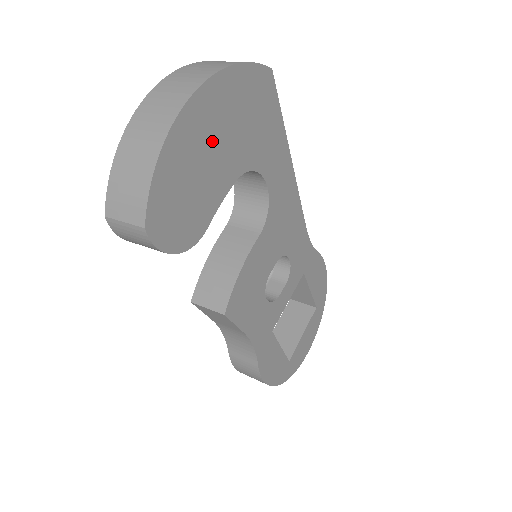
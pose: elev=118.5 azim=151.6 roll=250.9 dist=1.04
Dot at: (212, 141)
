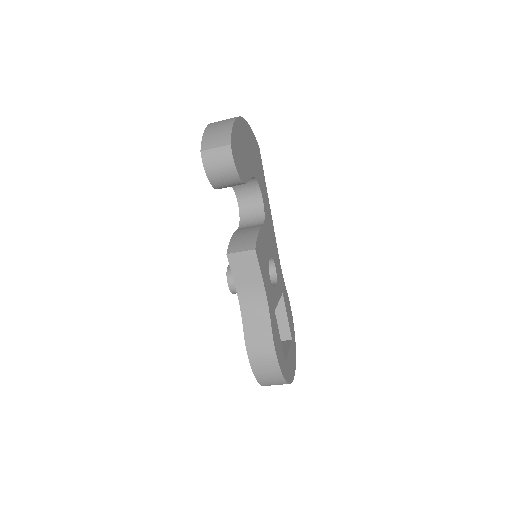
Dot at: (246, 145)
